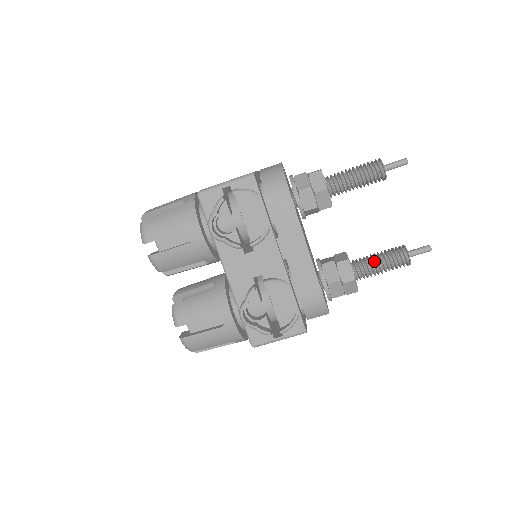
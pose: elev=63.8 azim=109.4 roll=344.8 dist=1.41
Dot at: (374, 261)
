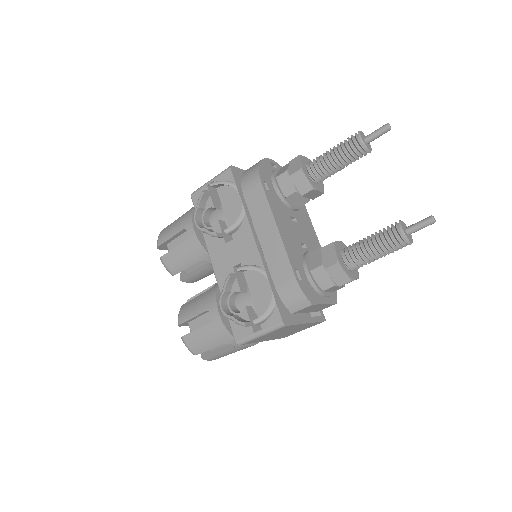
Dot at: (363, 242)
